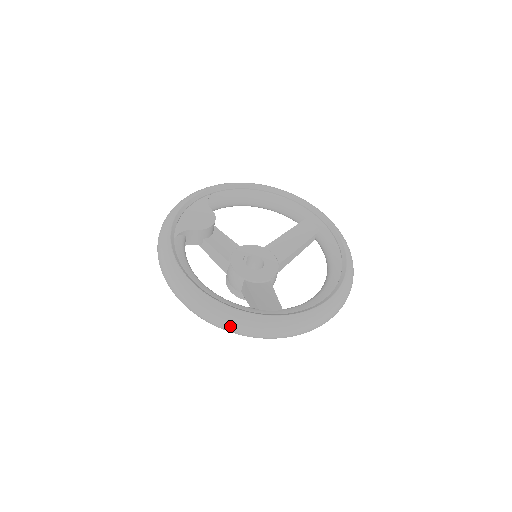
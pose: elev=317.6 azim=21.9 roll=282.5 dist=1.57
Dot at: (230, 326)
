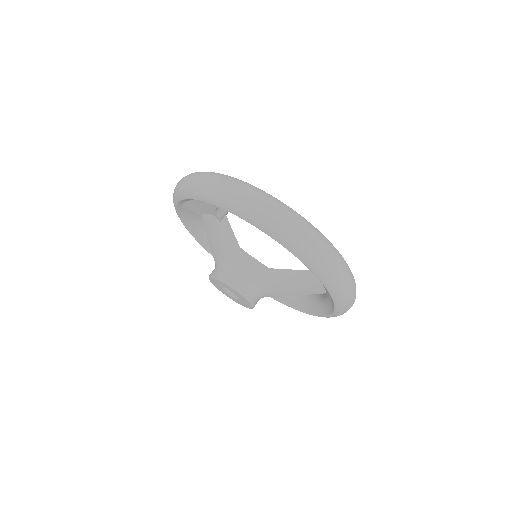
Dot at: (342, 266)
